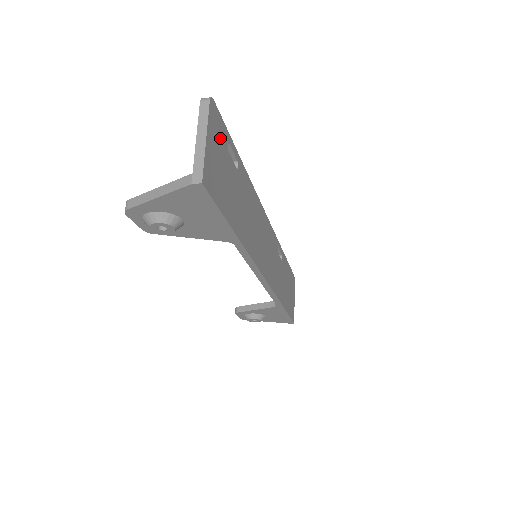
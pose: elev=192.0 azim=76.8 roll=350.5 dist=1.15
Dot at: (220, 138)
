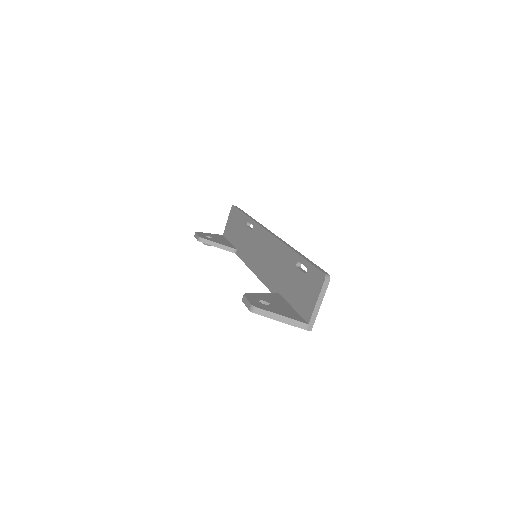
Dot at: occluded
